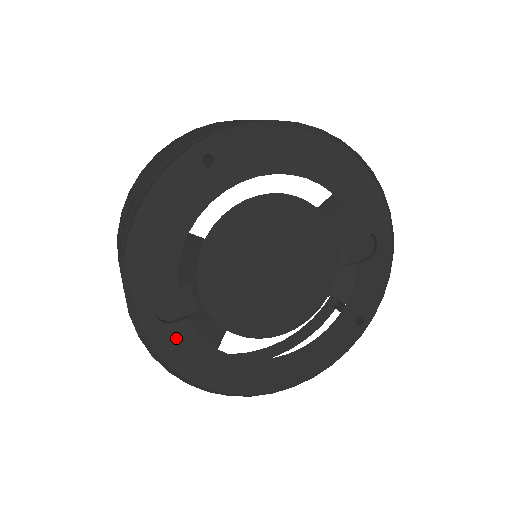
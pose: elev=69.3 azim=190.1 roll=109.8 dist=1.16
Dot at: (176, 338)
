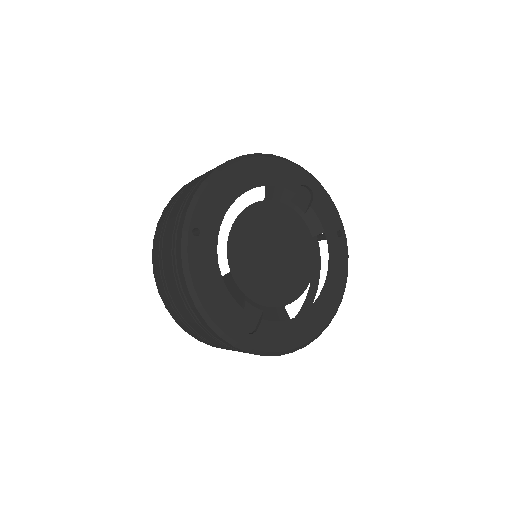
Dot at: (266, 335)
